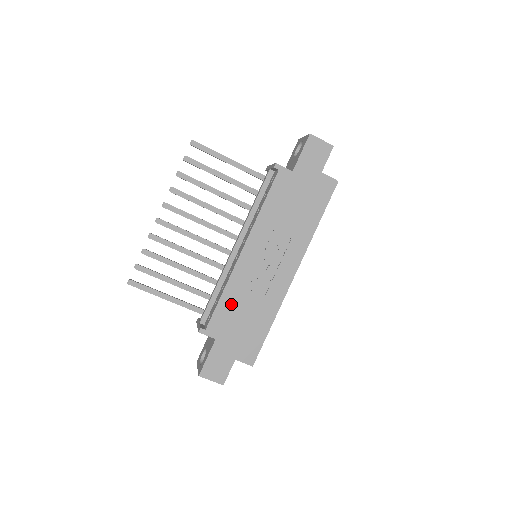
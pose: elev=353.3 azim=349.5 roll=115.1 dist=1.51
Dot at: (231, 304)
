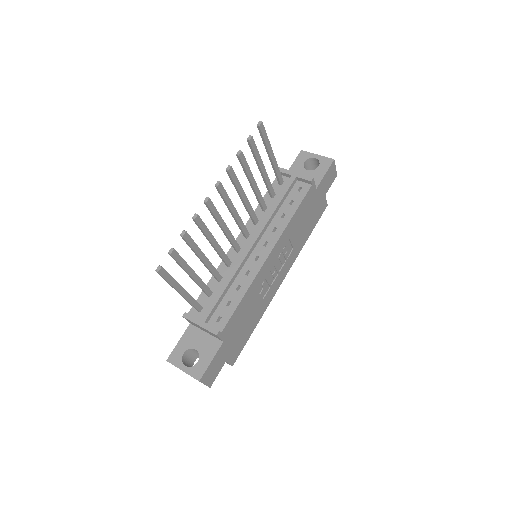
Dot at: (245, 306)
